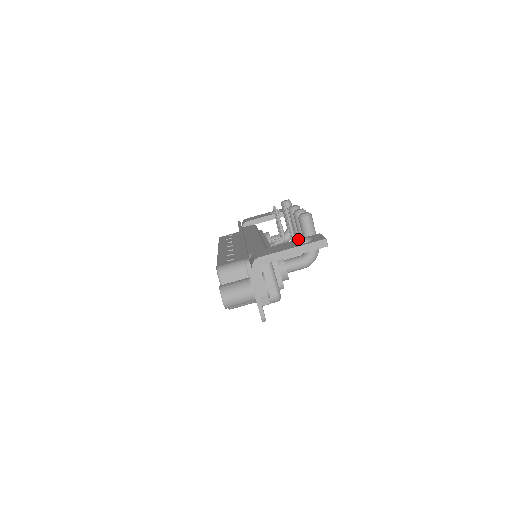
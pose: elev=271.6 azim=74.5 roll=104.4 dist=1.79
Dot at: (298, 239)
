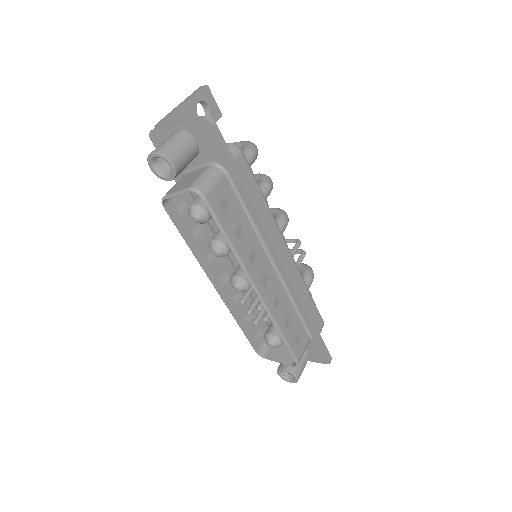
Dot at: occluded
